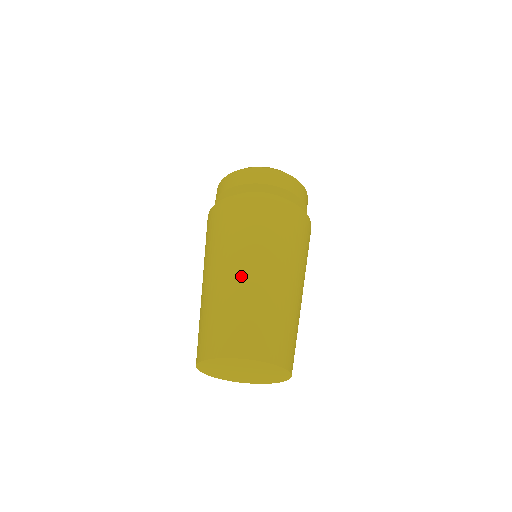
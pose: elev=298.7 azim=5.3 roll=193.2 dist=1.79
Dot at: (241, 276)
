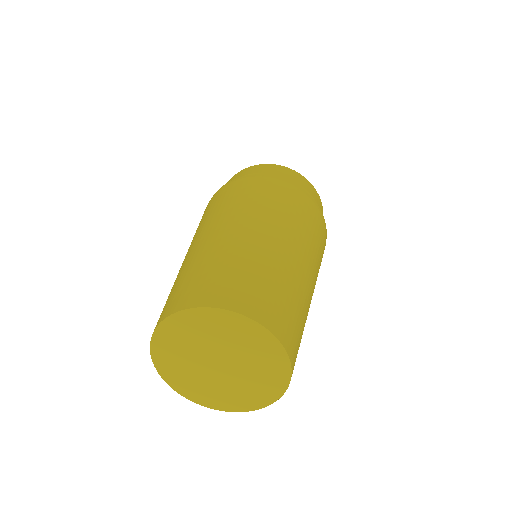
Dot at: (275, 242)
